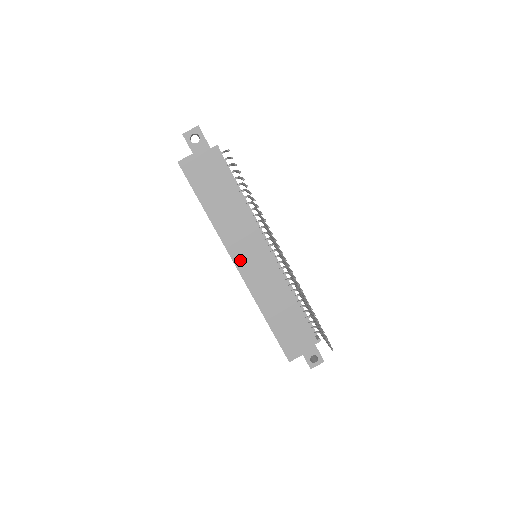
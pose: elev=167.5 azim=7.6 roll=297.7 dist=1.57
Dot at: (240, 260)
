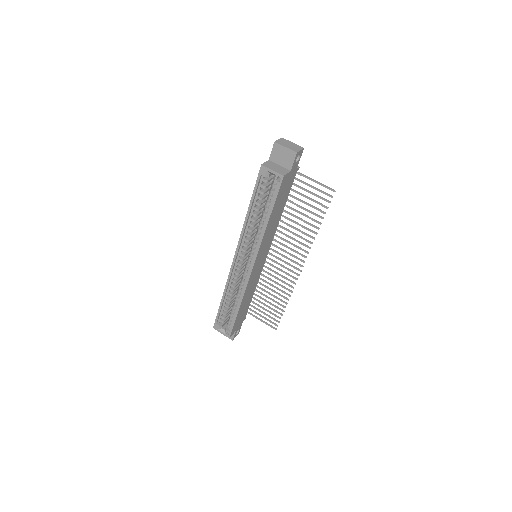
Dot at: (257, 262)
